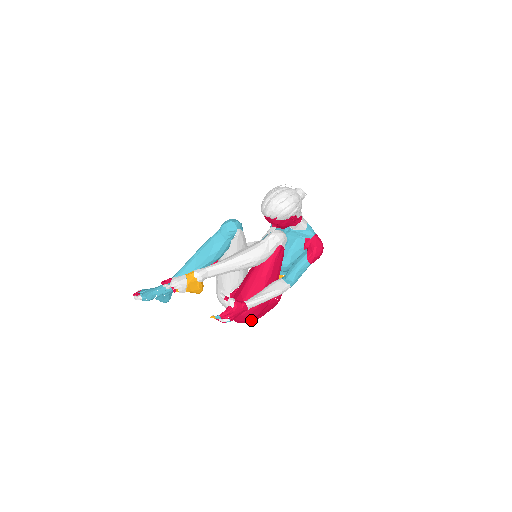
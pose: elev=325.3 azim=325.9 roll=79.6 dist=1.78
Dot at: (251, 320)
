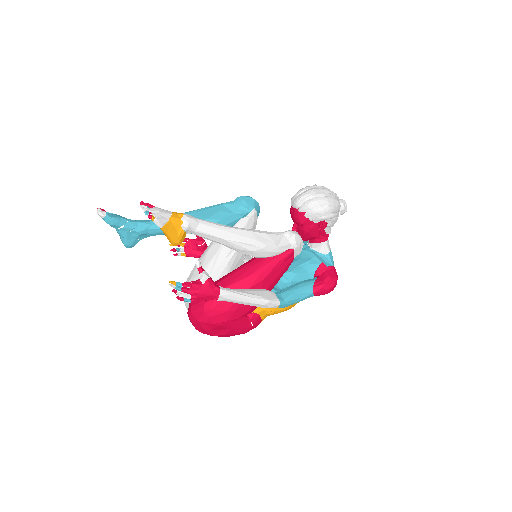
Dot at: (210, 328)
